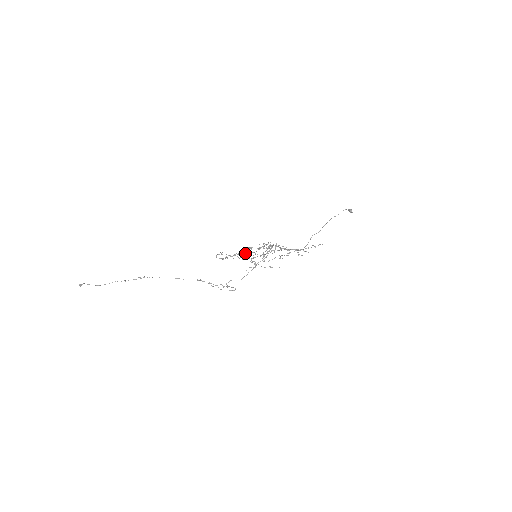
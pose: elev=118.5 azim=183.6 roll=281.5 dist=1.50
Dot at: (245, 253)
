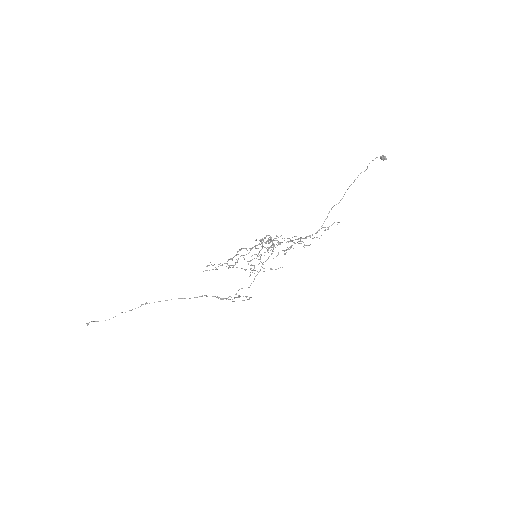
Dot at: occluded
